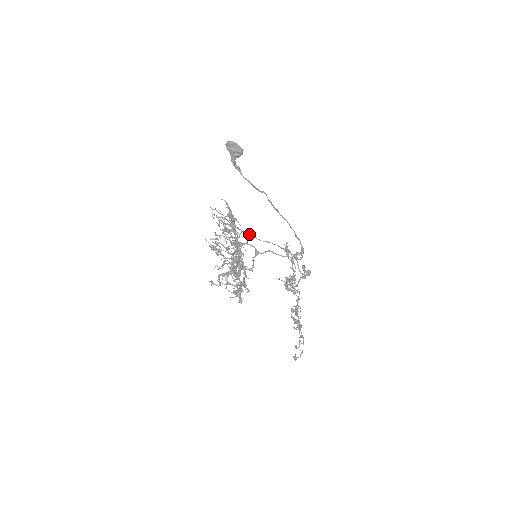
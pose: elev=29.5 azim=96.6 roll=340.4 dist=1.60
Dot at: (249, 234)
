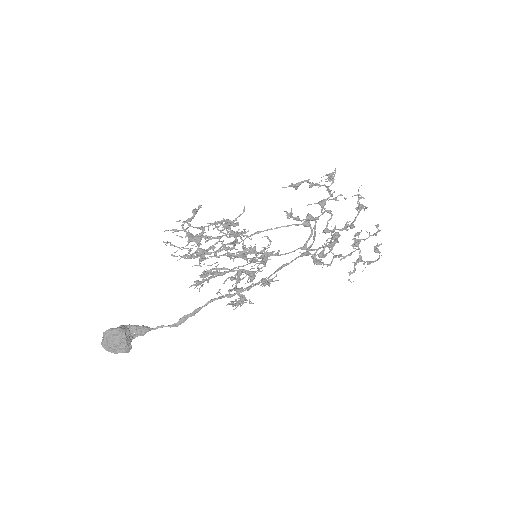
Dot at: occluded
